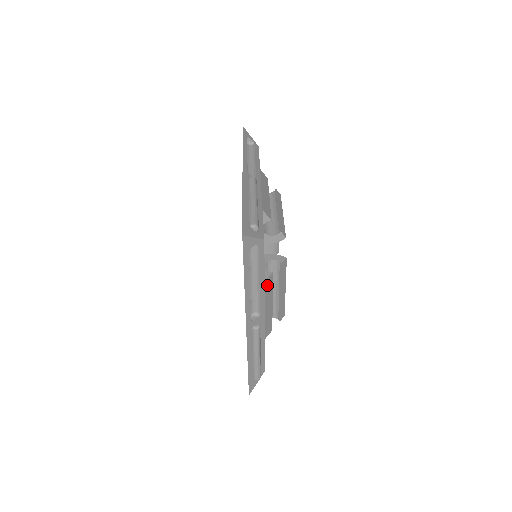
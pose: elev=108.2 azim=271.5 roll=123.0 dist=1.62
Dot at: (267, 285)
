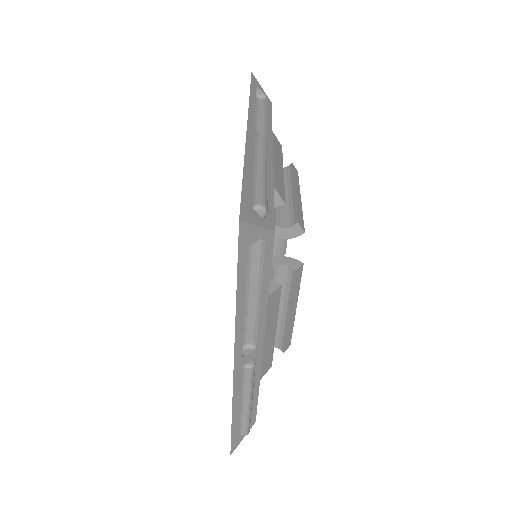
Dot at: occluded
